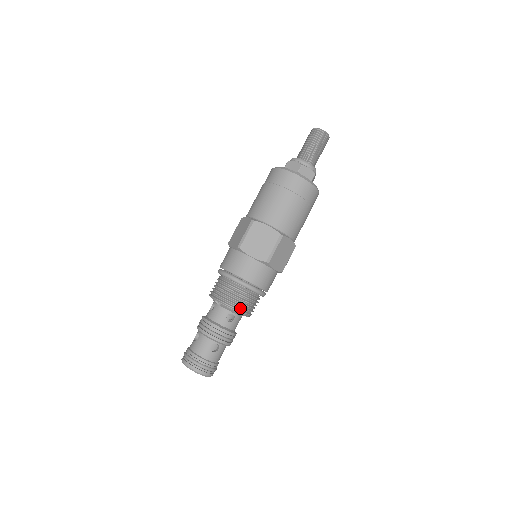
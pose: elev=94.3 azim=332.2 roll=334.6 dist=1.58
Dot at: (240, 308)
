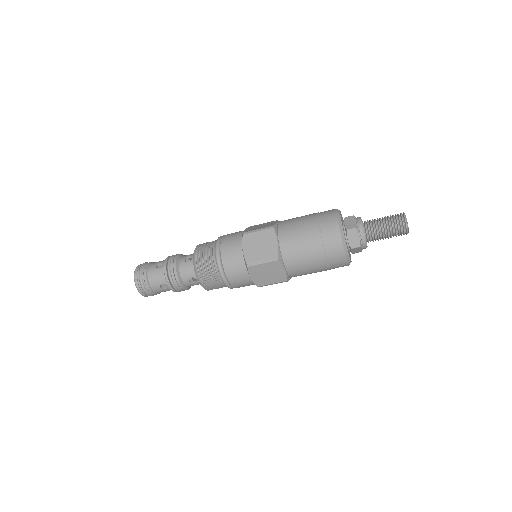
Dot at: occluded
